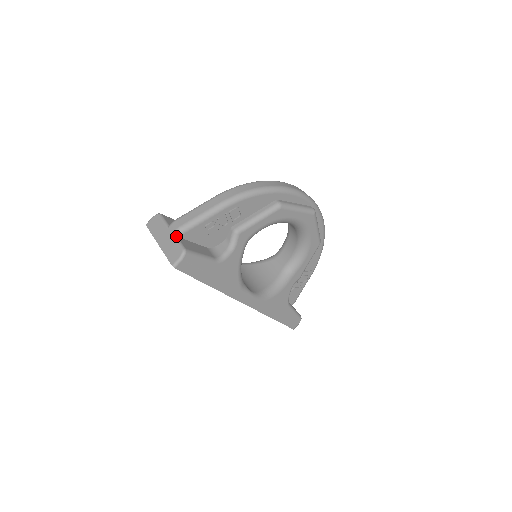
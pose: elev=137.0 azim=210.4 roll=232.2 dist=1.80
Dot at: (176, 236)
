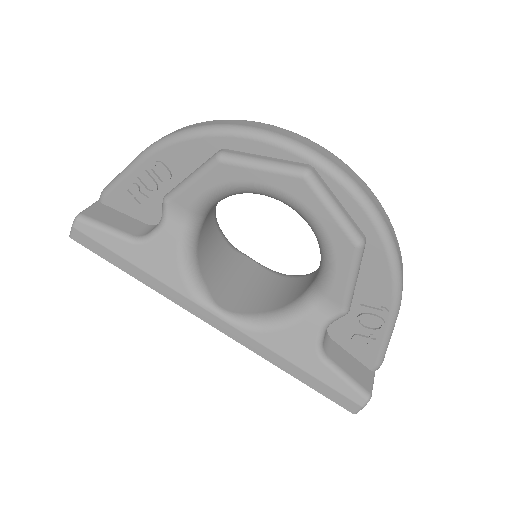
Dot at: (98, 201)
